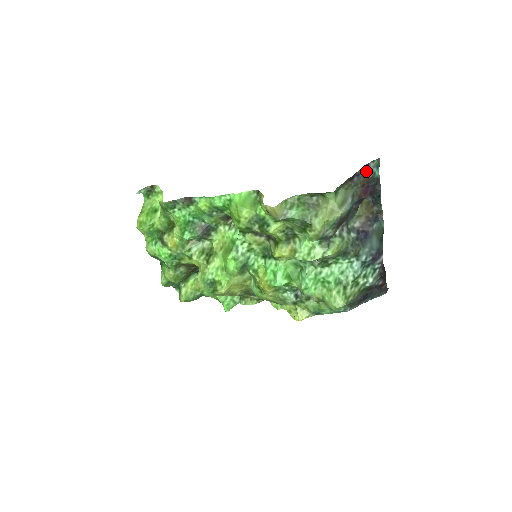
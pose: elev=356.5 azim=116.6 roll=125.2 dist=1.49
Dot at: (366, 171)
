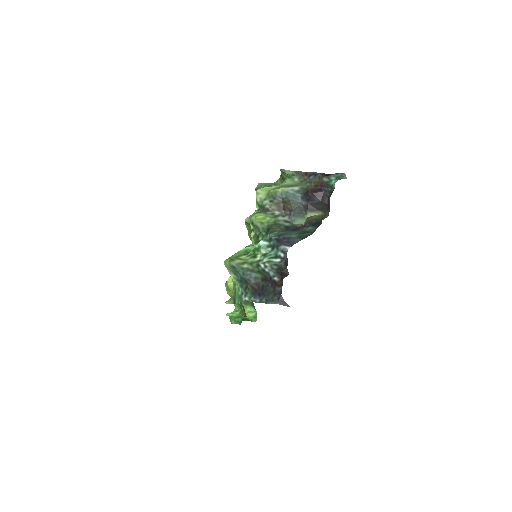
Dot at: (325, 176)
